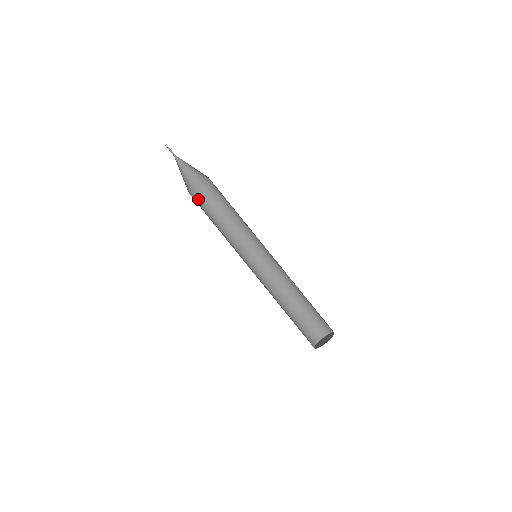
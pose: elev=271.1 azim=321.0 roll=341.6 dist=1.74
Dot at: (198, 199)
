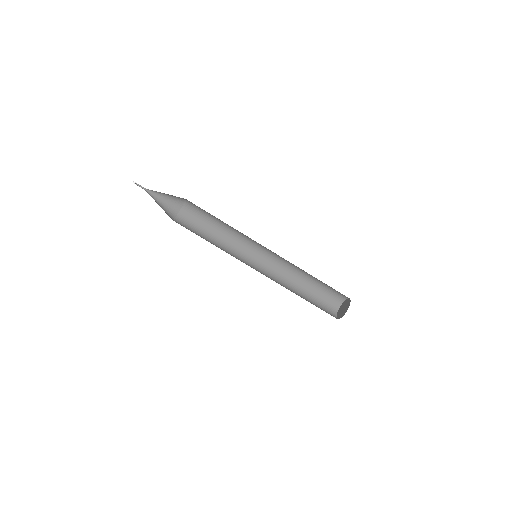
Dot at: (181, 223)
